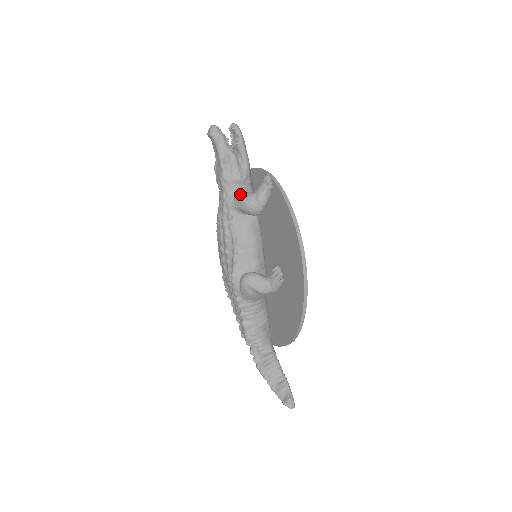
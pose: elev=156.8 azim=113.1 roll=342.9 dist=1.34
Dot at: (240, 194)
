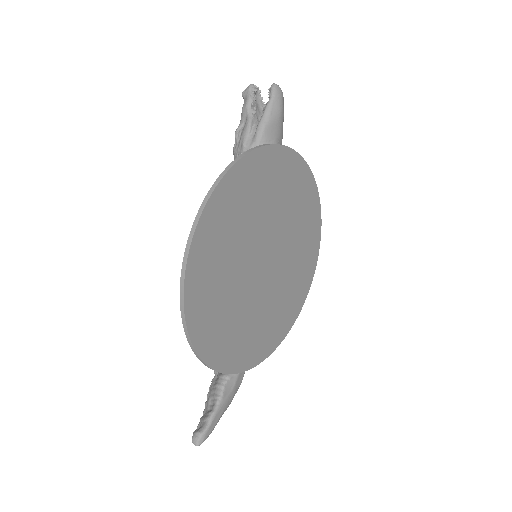
Dot at: occluded
